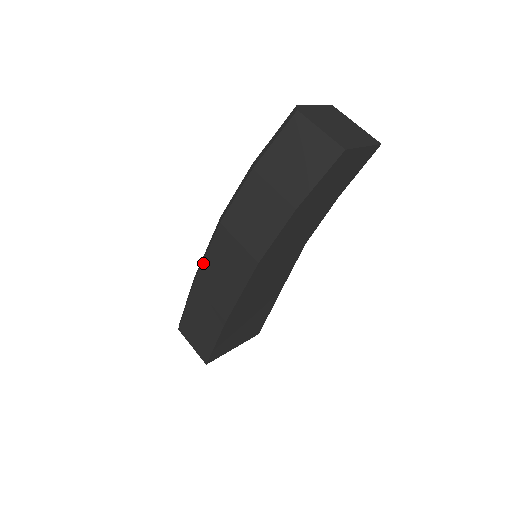
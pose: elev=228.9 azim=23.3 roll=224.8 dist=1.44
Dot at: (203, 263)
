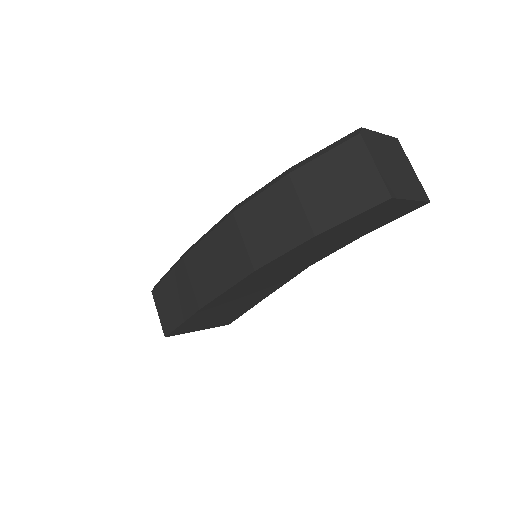
Dot at: (200, 243)
